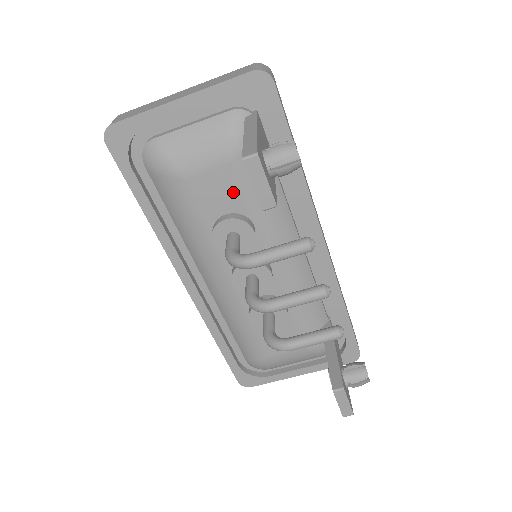
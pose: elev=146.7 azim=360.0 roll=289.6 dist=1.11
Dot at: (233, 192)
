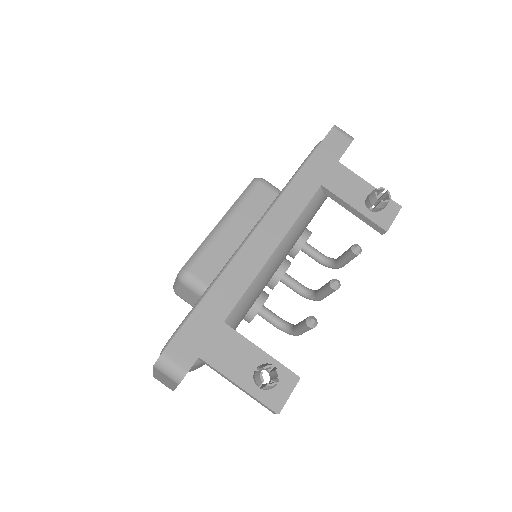
Dot at: occluded
